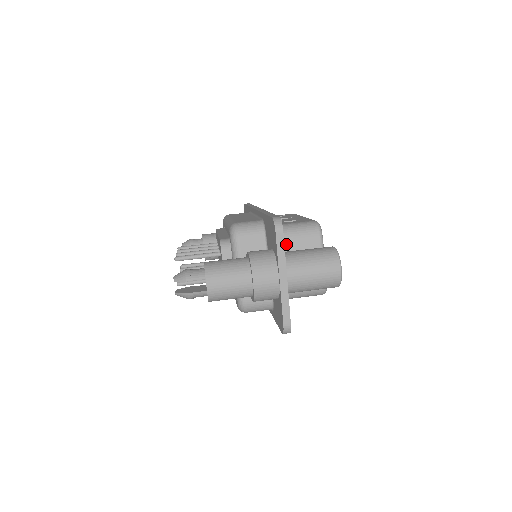
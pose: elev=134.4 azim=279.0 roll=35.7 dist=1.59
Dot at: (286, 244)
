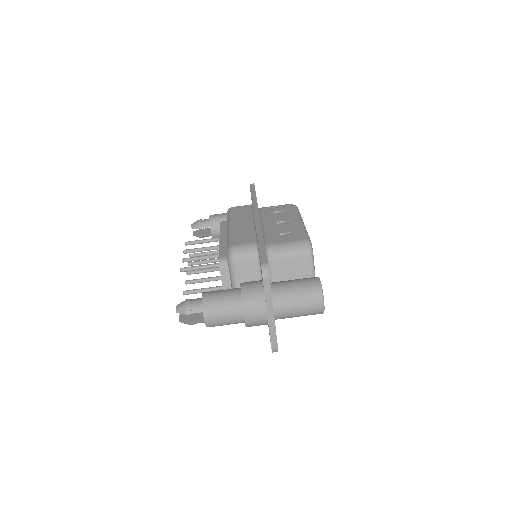
Dot at: (279, 265)
